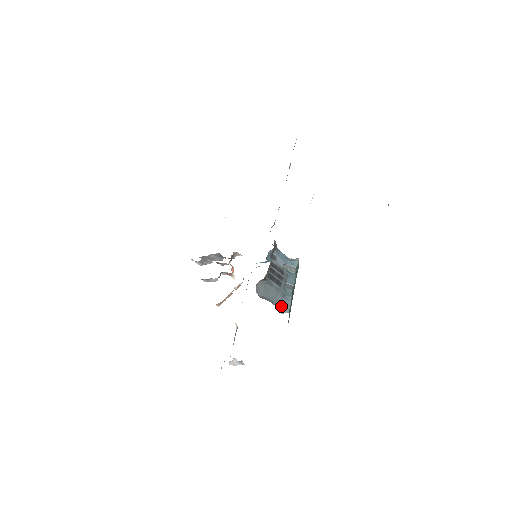
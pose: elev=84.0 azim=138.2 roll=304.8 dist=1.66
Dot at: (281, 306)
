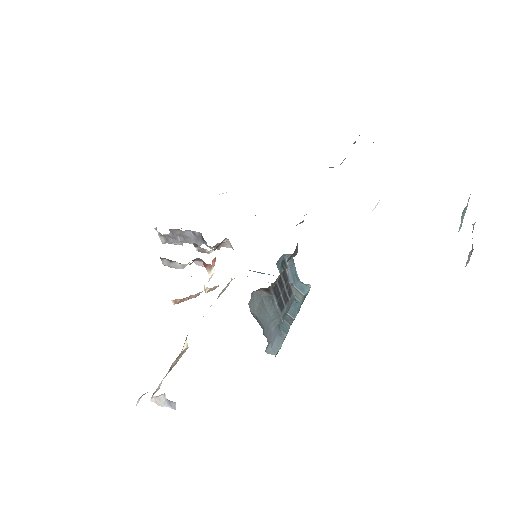
Dot at: (270, 341)
